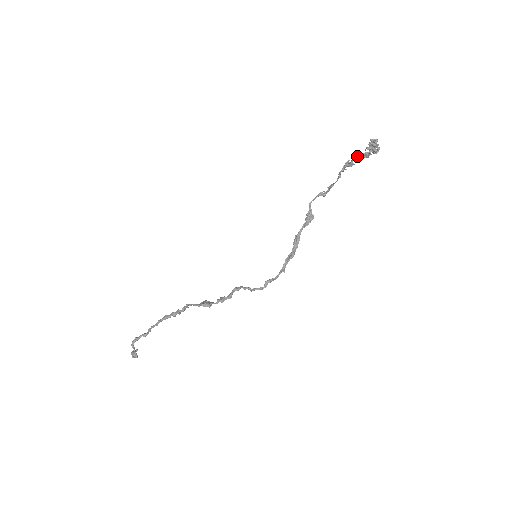
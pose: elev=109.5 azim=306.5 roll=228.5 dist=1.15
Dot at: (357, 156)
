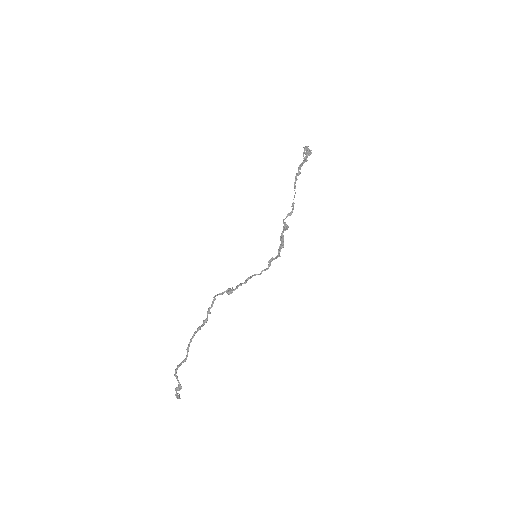
Dot at: (300, 164)
